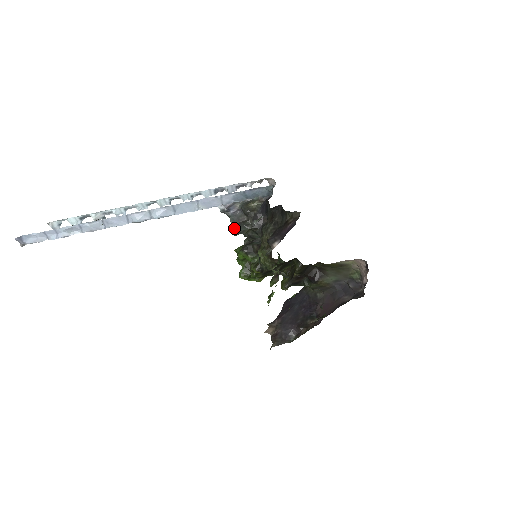
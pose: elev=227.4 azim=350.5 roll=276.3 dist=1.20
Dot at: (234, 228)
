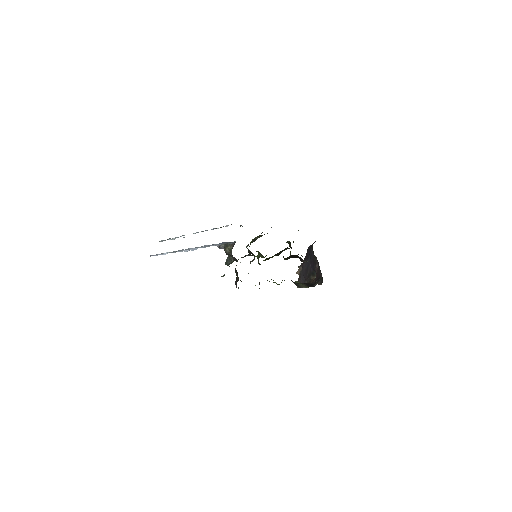
Dot at: (226, 261)
